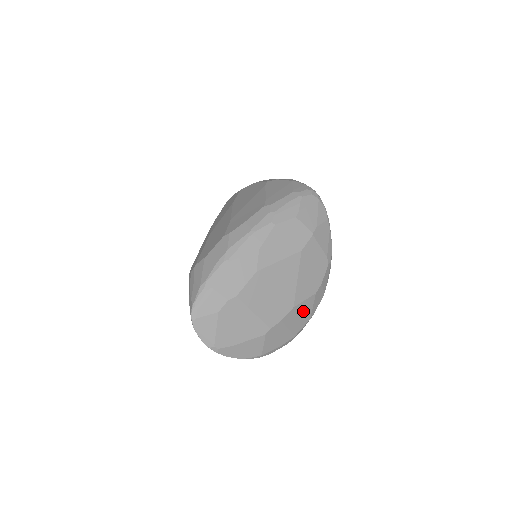
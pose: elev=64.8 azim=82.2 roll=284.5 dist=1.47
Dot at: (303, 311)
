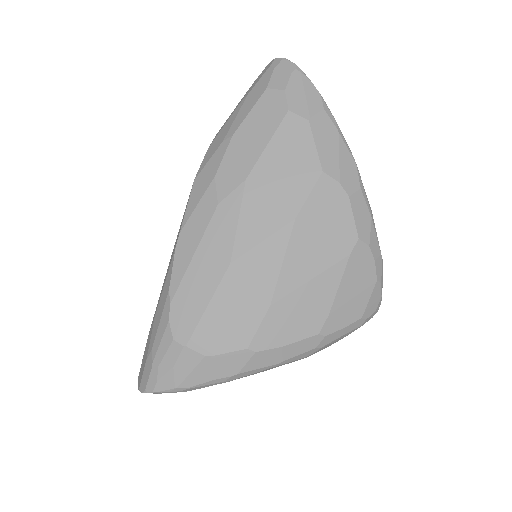
Dot at: occluded
